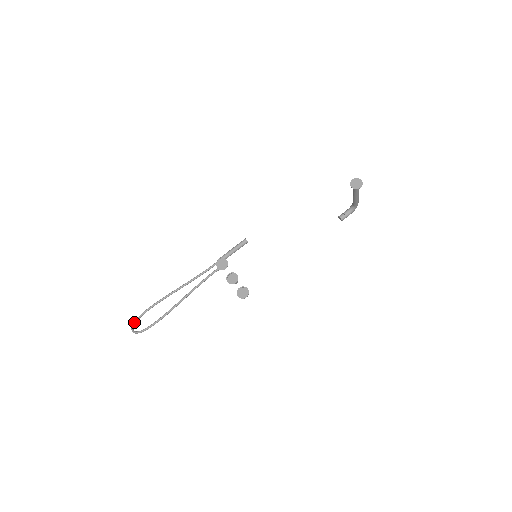
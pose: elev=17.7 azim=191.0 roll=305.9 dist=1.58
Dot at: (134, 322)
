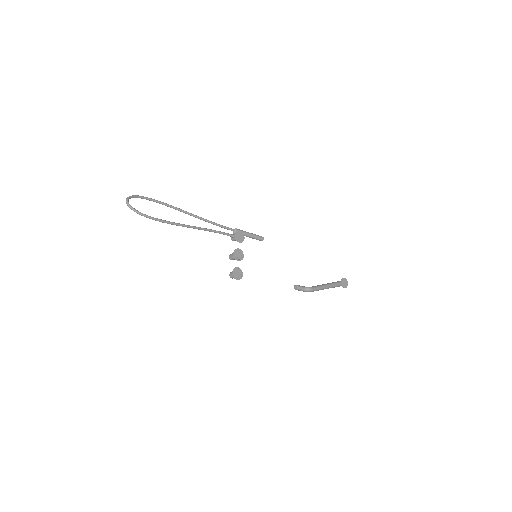
Dot at: (133, 196)
